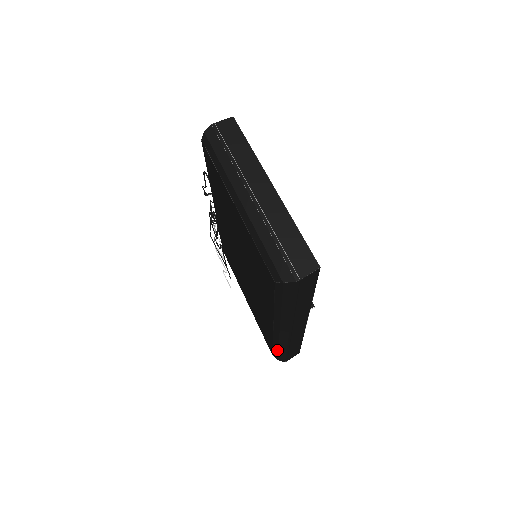
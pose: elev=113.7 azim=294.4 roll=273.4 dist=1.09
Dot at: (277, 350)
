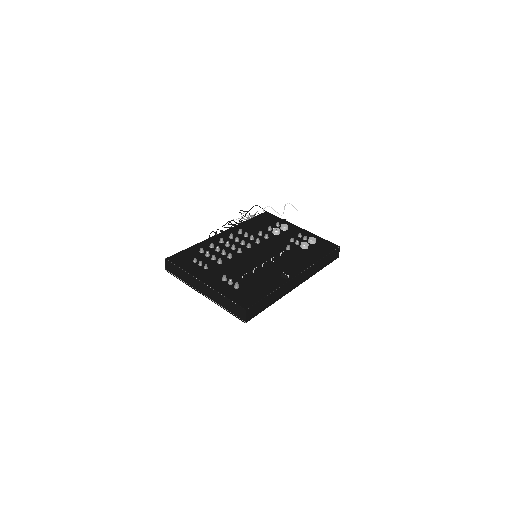
Dot at: occluded
